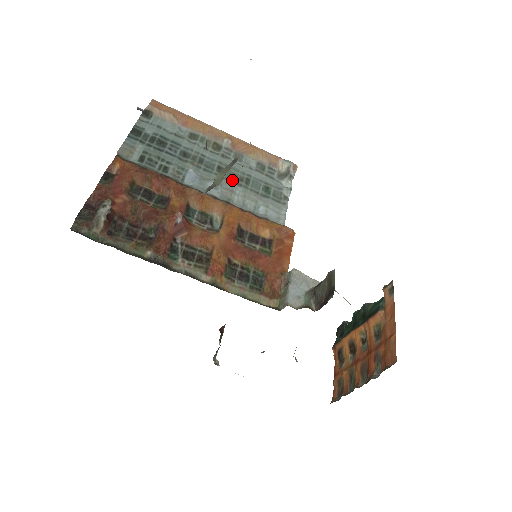
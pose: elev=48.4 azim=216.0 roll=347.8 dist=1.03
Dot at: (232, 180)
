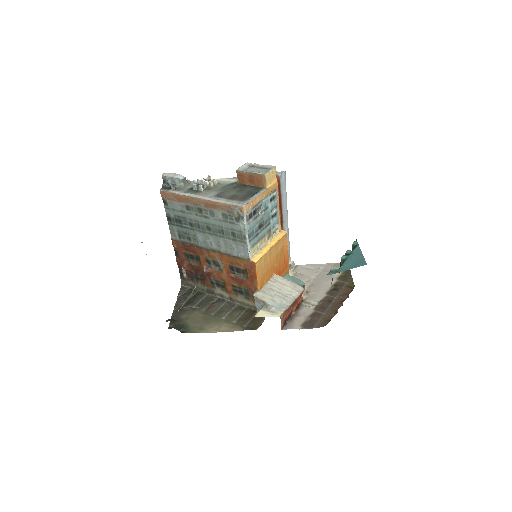
Dot at: (216, 234)
